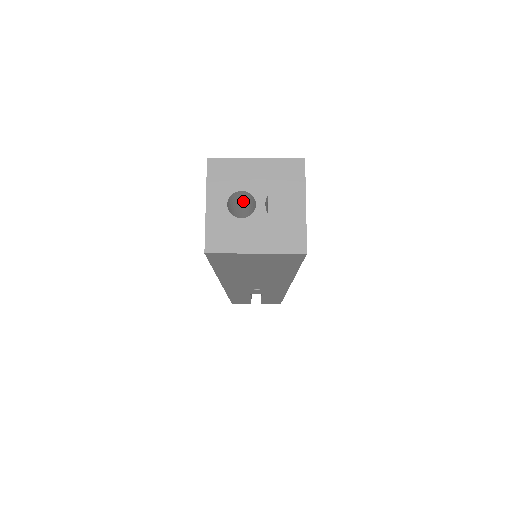
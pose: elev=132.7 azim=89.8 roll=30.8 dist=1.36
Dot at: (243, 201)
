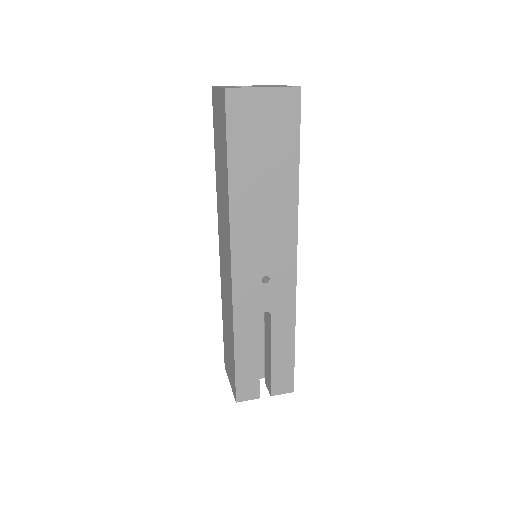
Dot at: occluded
